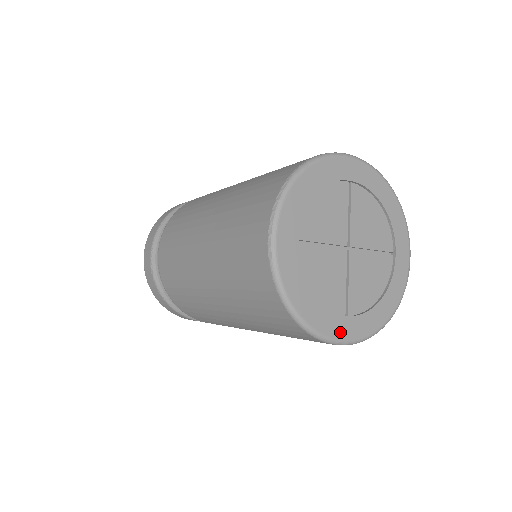
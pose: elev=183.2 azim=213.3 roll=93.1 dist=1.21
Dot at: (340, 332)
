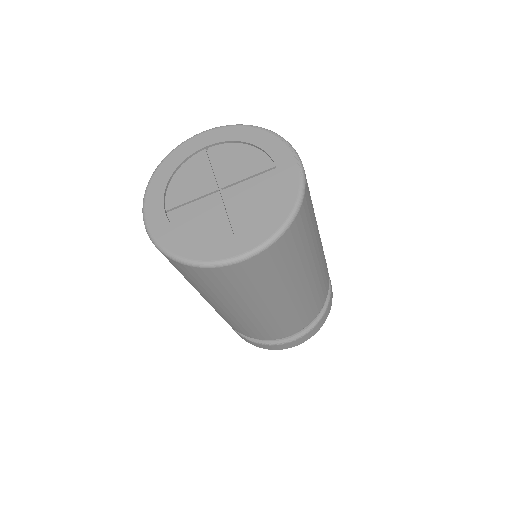
Dot at: (229, 252)
